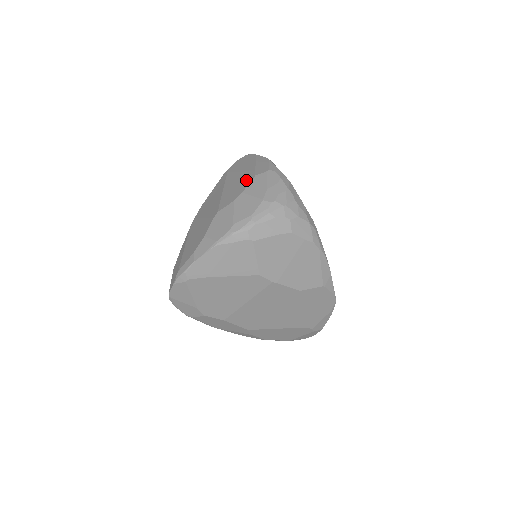
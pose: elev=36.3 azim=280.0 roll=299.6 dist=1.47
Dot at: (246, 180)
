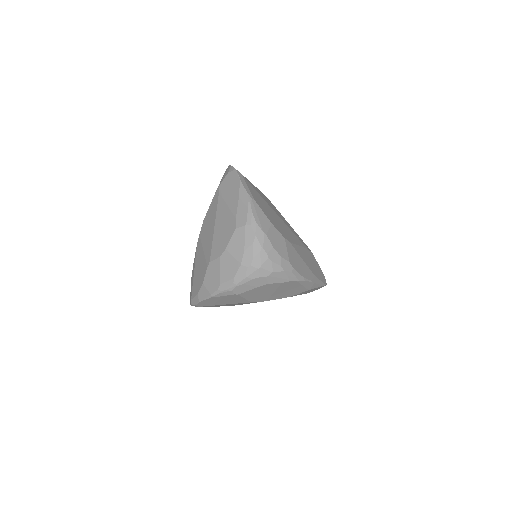
Dot at: (229, 229)
